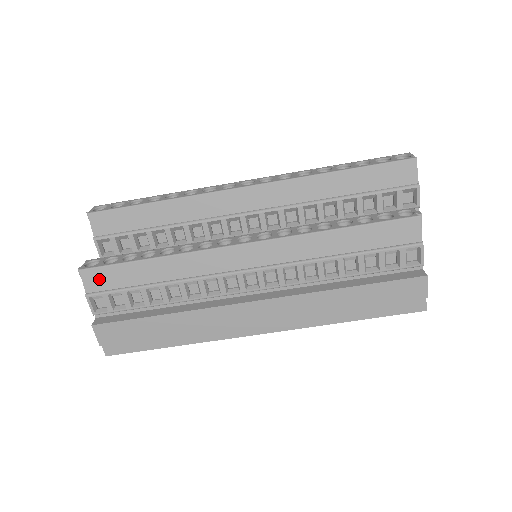
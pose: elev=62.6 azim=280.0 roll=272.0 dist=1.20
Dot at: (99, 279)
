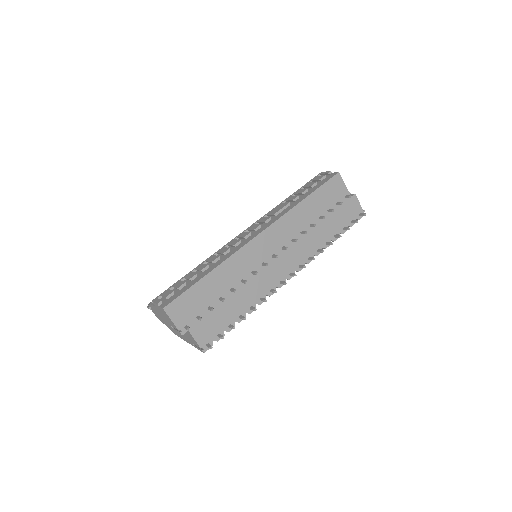
Dot at: occluded
